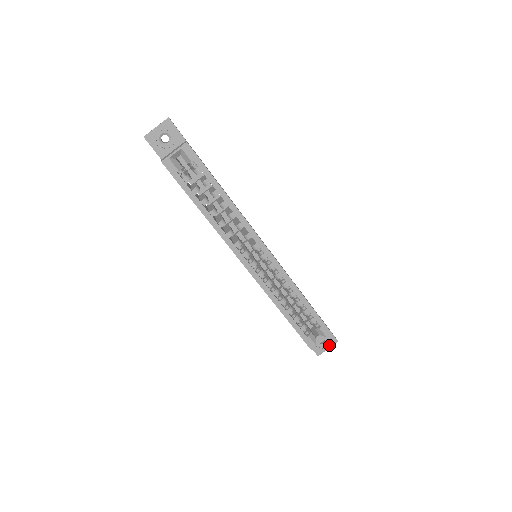
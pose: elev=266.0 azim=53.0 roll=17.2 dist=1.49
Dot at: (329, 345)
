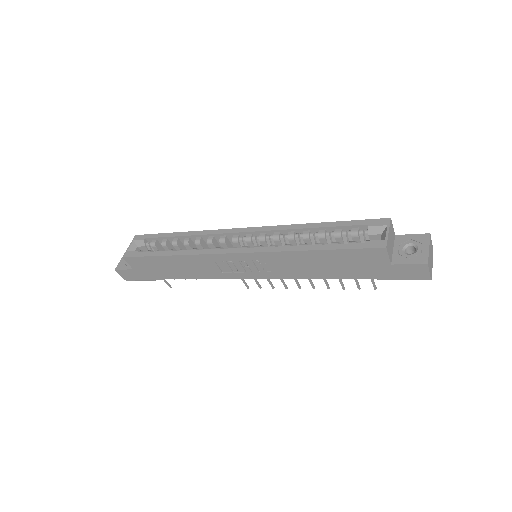
Dot at: (424, 245)
